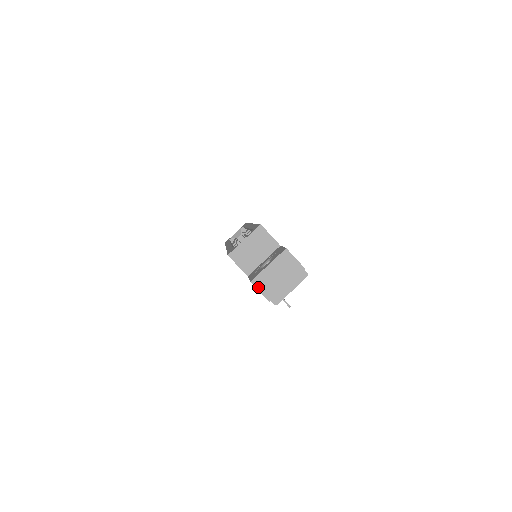
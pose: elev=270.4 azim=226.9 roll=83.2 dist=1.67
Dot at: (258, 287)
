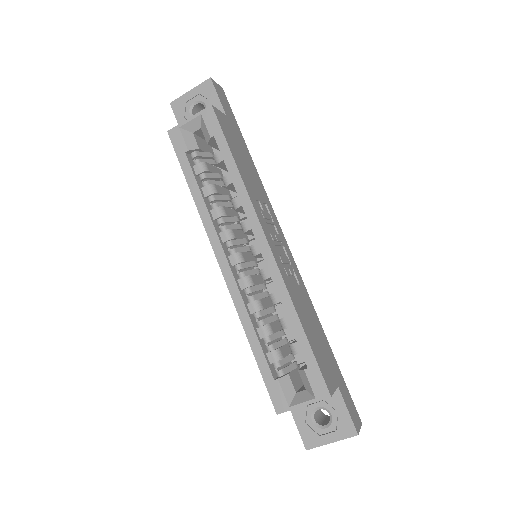
Dot at: occluded
